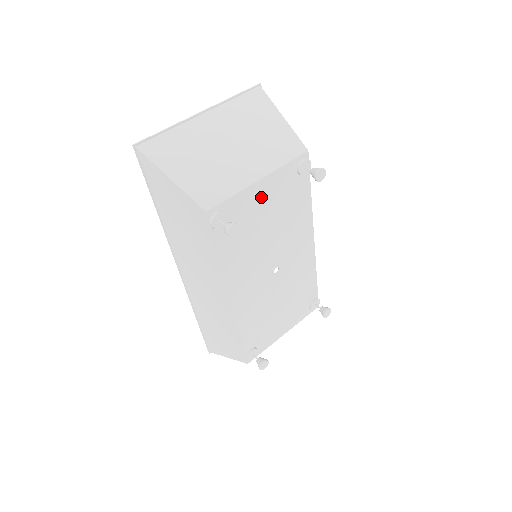
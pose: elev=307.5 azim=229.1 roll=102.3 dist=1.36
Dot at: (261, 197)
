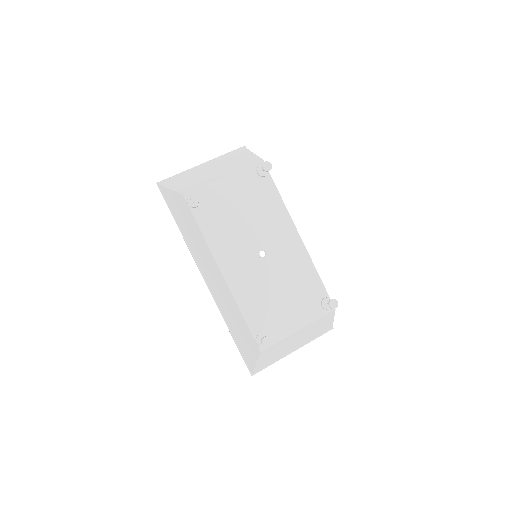
Dot at: (229, 190)
